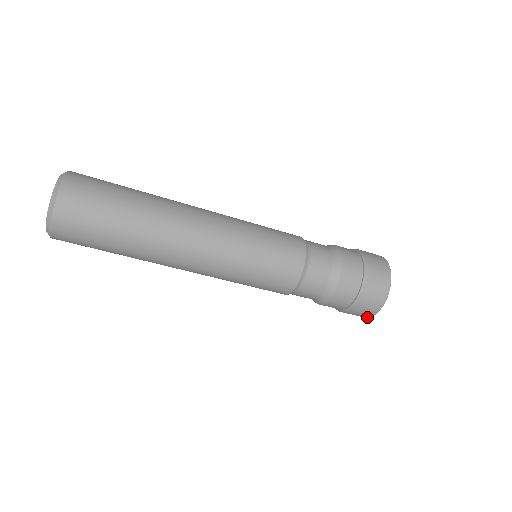
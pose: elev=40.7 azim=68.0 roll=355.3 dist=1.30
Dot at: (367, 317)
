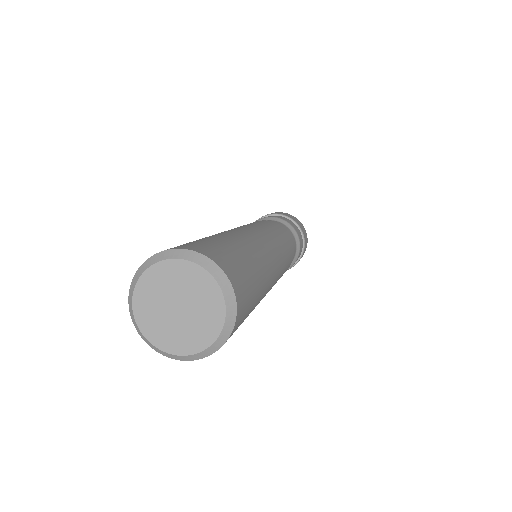
Dot at: occluded
